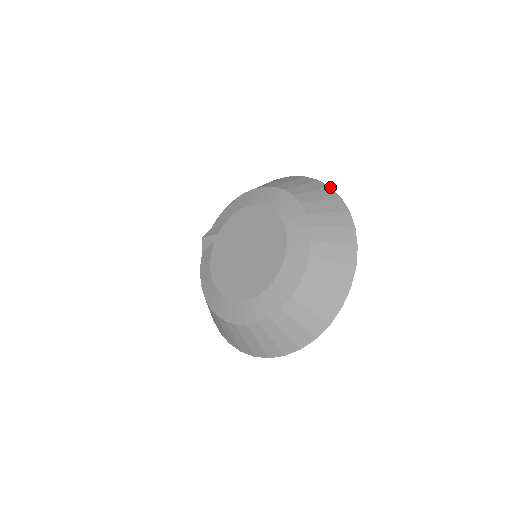
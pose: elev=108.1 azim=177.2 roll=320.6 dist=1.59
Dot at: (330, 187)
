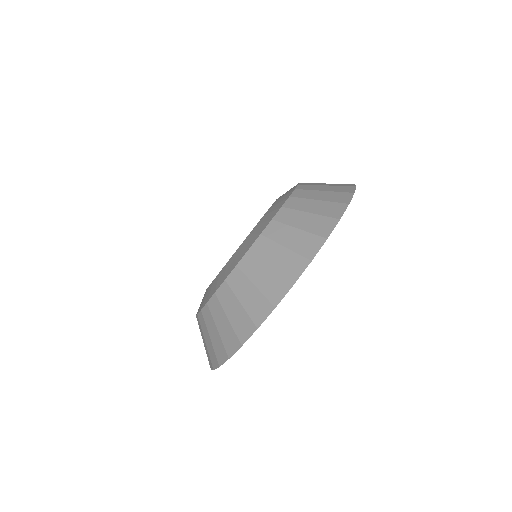
Dot at: (354, 184)
